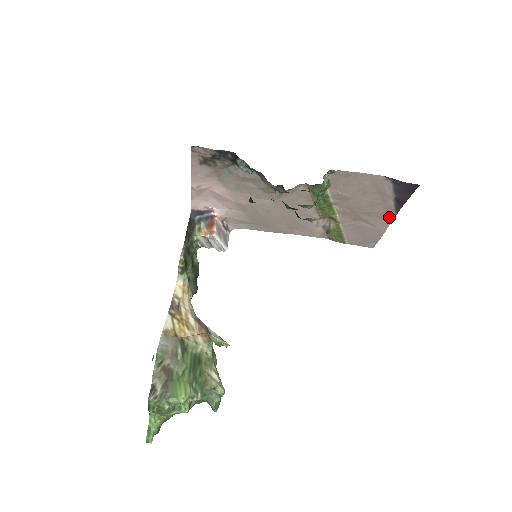
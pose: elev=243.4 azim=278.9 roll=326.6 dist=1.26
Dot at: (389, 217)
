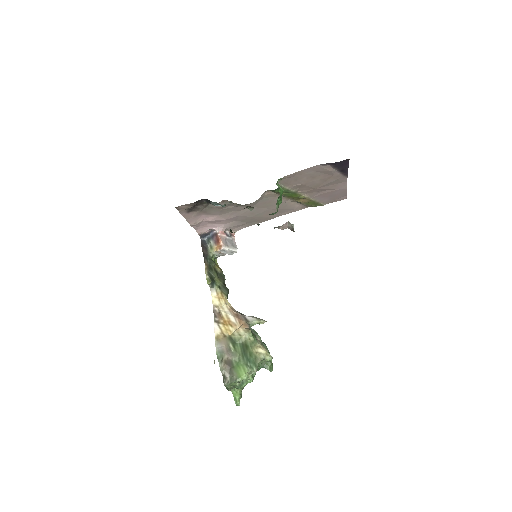
Dot at: (343, 180)
